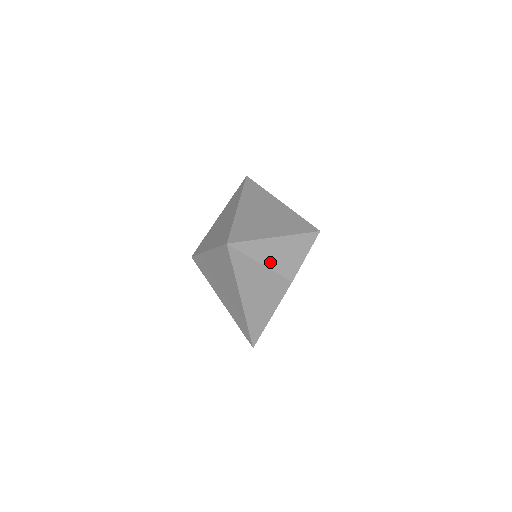
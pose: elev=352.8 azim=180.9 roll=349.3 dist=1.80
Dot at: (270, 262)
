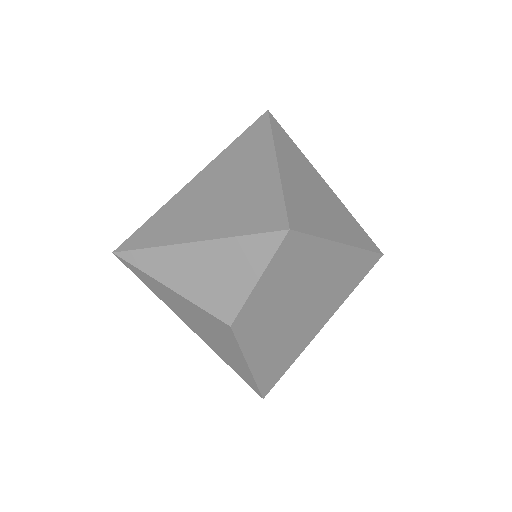
Dot at: (185, 286)
